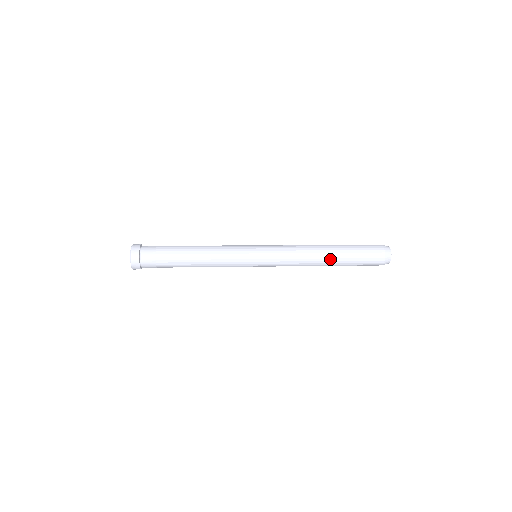
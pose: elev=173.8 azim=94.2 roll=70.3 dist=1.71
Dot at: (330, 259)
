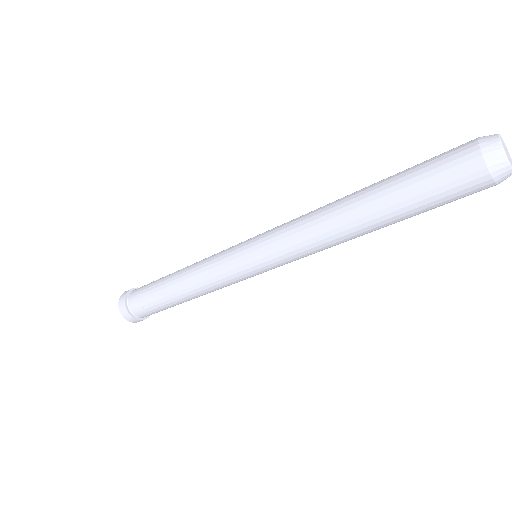
Dot at: (358, 192)
